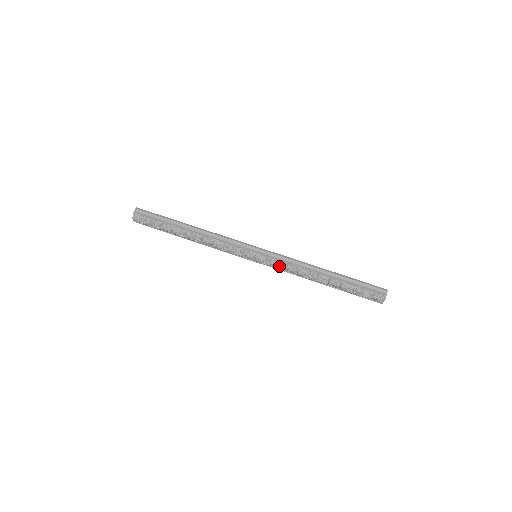
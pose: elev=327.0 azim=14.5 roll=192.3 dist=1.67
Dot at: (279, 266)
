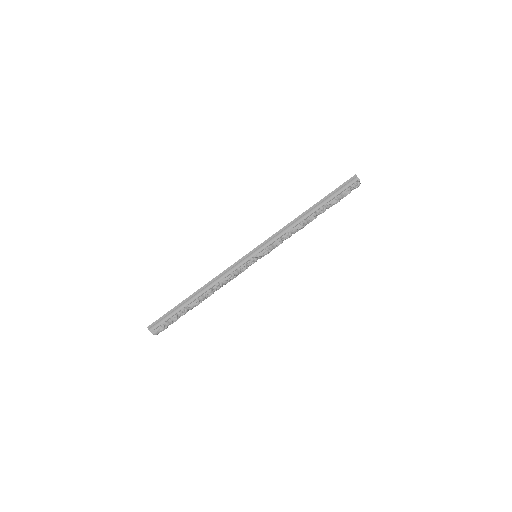
Dot at: (278, 245)
